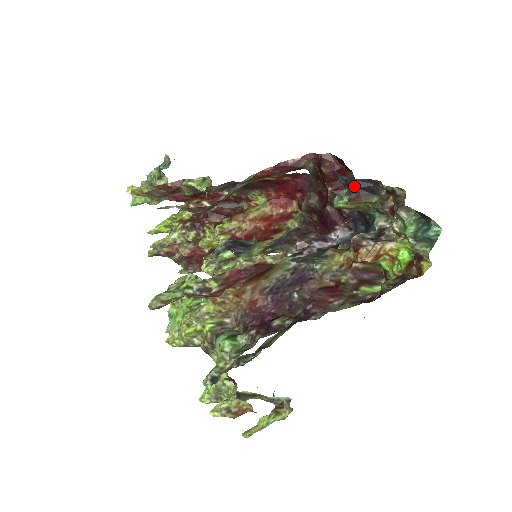
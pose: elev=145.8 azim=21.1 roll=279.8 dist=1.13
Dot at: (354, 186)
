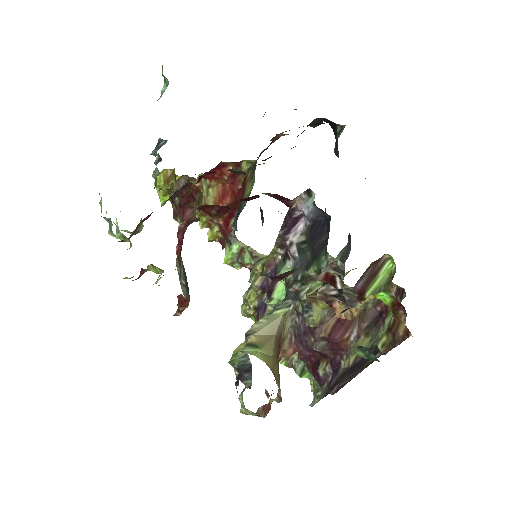
Dot at: (267, 276)
